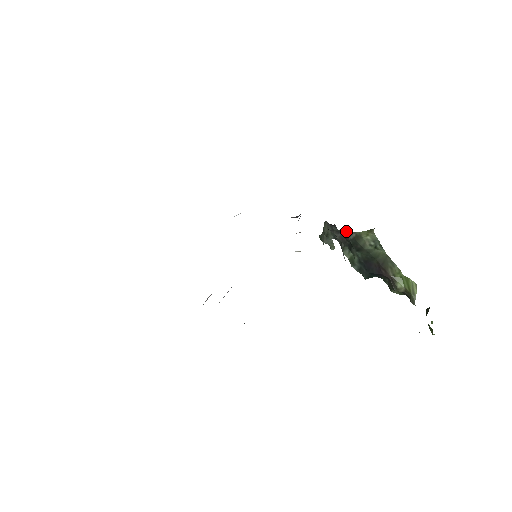
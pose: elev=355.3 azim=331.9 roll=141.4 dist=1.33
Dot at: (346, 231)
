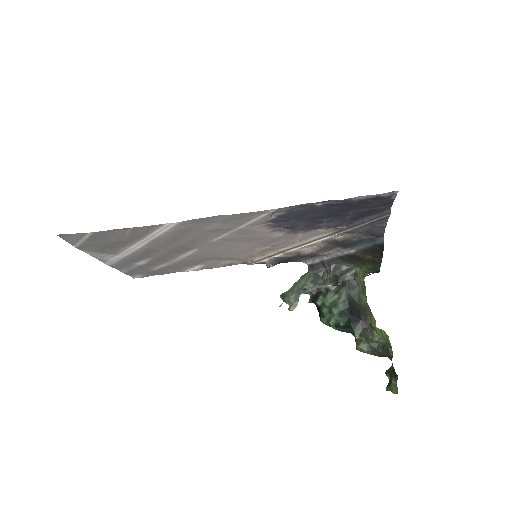
Dot at: (348, 266)
